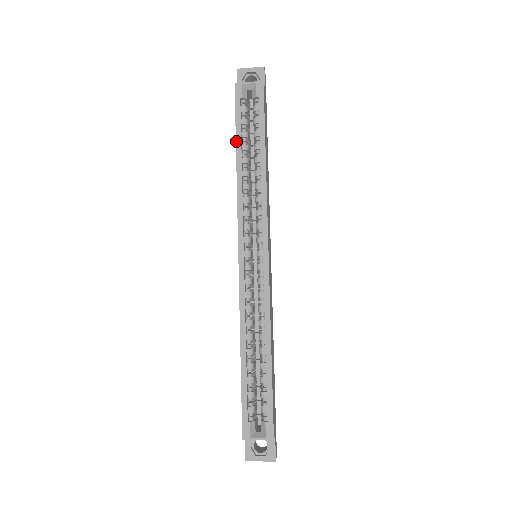
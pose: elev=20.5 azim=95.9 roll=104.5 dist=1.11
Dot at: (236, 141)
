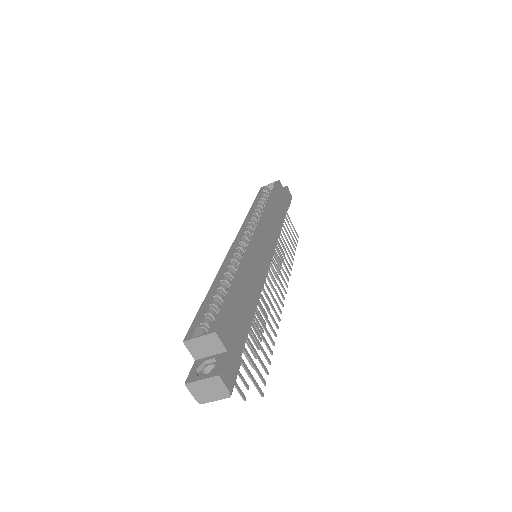
Dot at: (253, 203)
